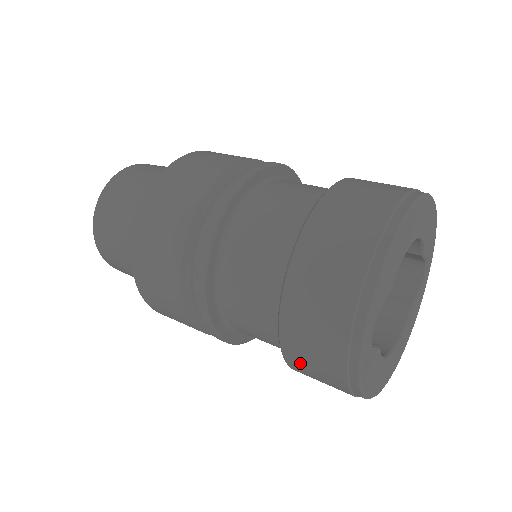
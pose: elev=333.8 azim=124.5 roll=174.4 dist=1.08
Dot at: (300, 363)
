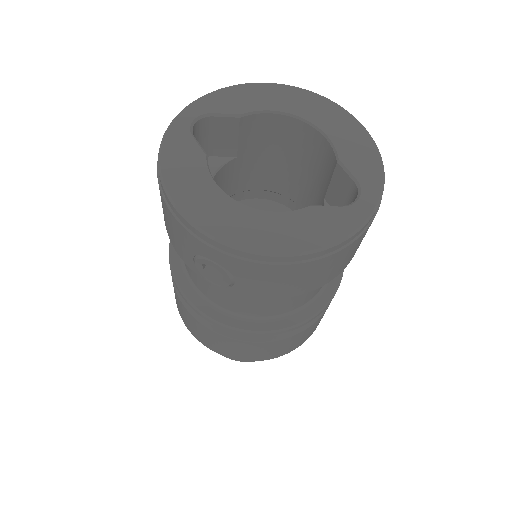
Dot at: occluded
